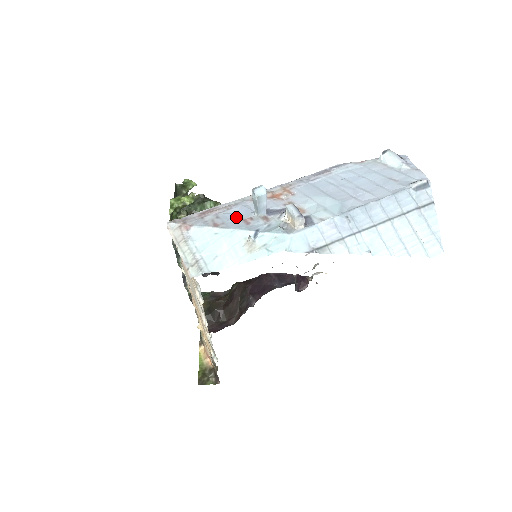
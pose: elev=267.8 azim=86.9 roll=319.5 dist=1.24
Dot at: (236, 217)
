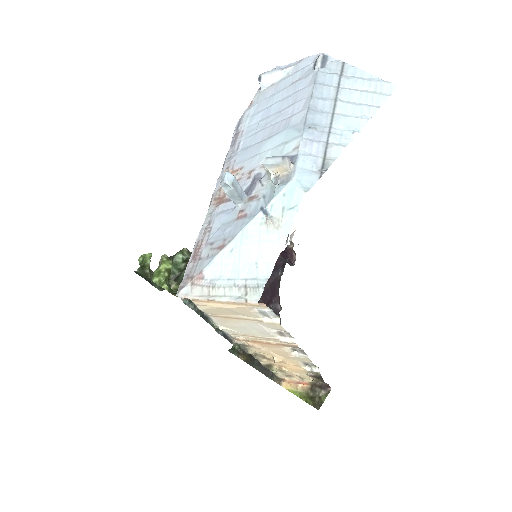
Dot at: (227, 225)
